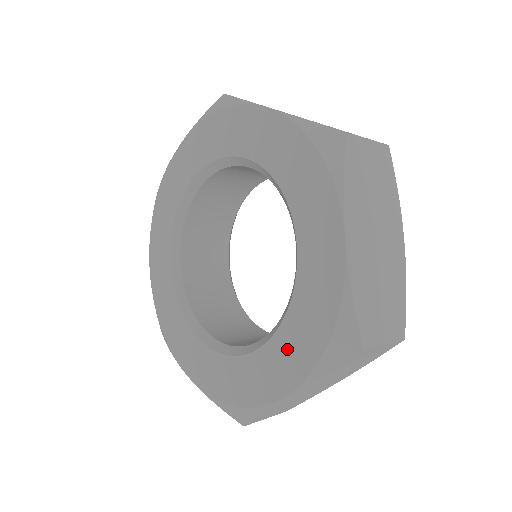
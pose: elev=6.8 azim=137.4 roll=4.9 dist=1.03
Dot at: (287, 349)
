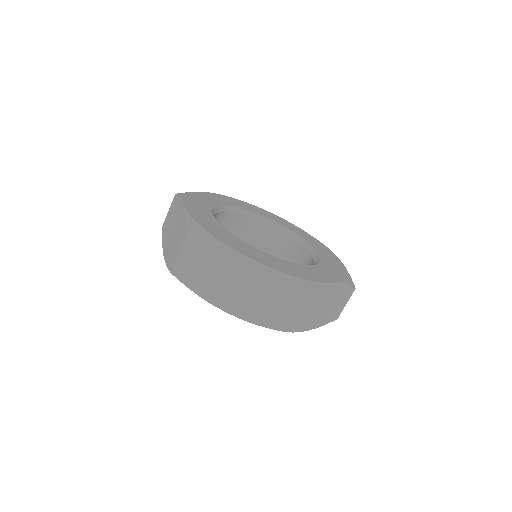
Dot at: occluded
